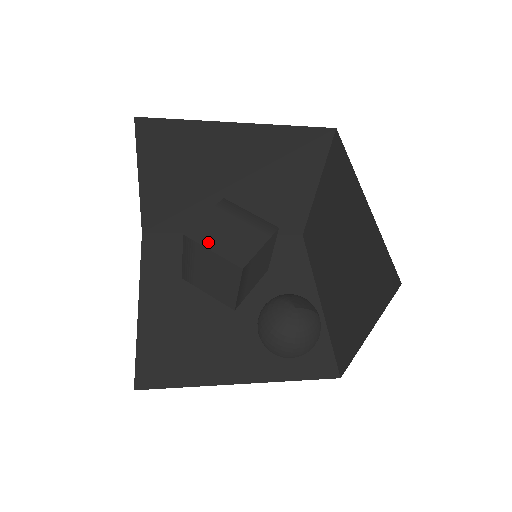
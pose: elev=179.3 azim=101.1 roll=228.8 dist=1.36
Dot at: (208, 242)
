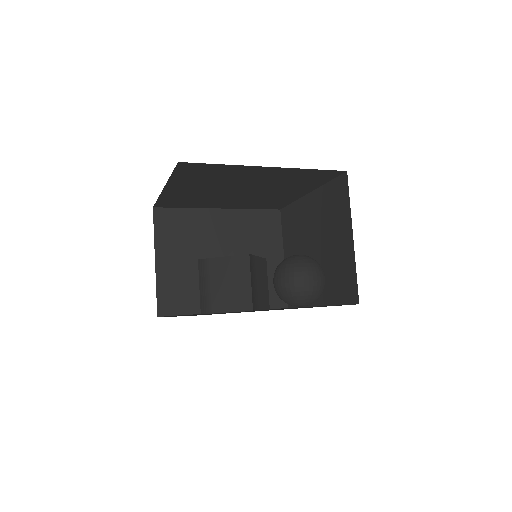
Dot at: occluded
